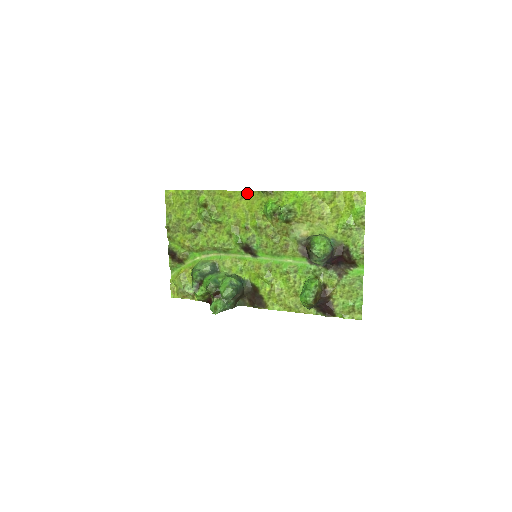
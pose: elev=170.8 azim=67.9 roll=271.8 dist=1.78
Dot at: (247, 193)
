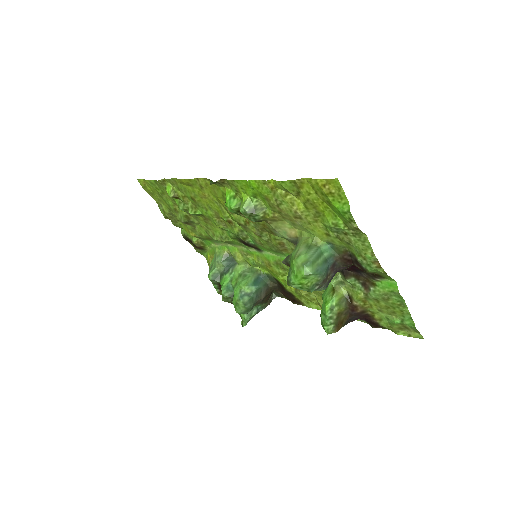
Dot at: (202, 181)
